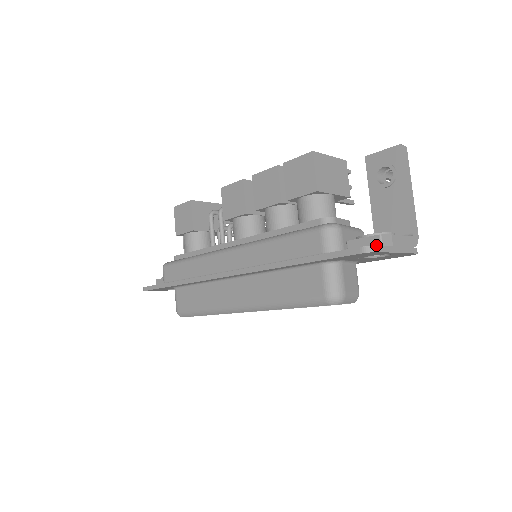
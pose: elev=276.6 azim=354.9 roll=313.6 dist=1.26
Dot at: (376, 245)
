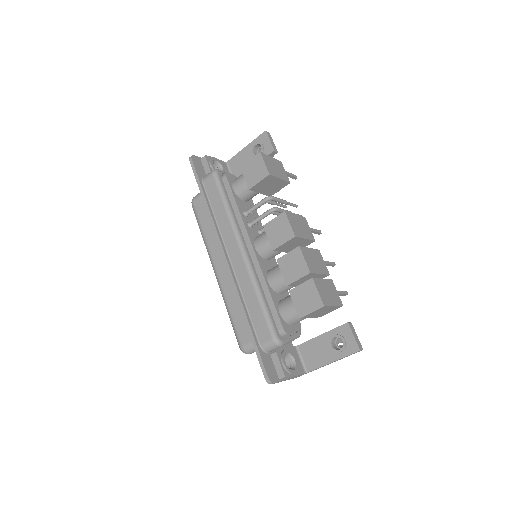
Dot at: (274, 383)
